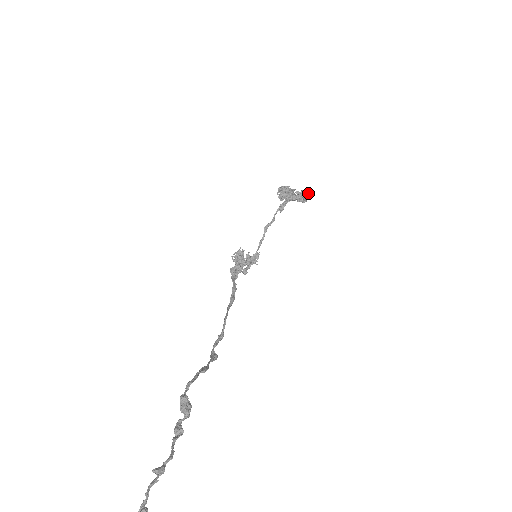
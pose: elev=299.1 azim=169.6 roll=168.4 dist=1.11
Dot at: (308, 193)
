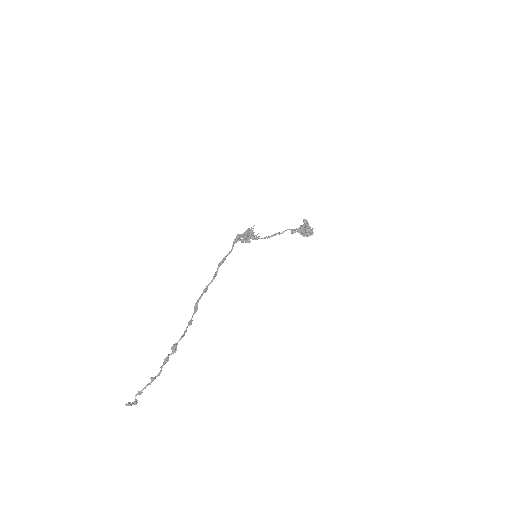
Dot at: occluded
